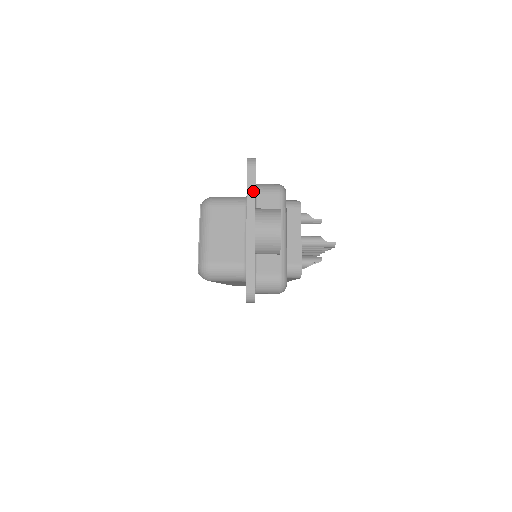
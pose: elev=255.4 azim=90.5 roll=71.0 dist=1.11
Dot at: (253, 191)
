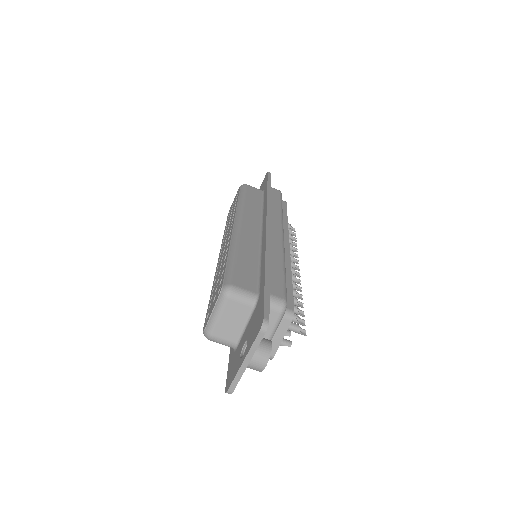
Dot at: (257, 345)
